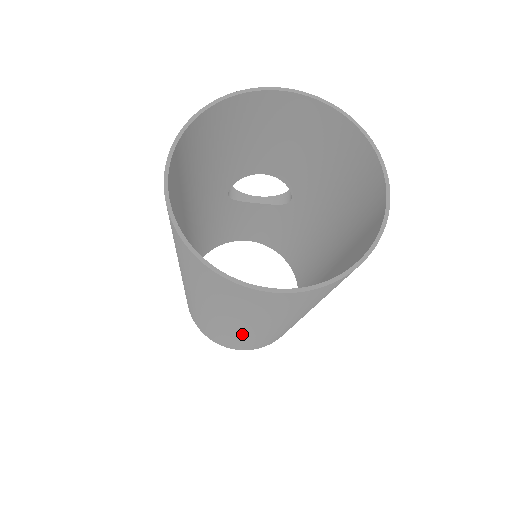
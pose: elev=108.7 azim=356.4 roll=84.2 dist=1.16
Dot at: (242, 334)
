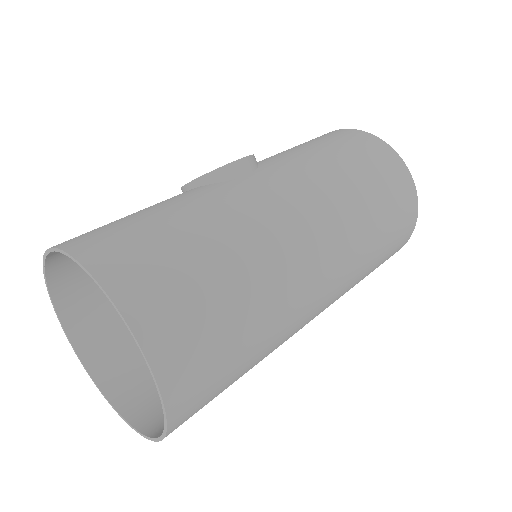
Dot at: occluded
